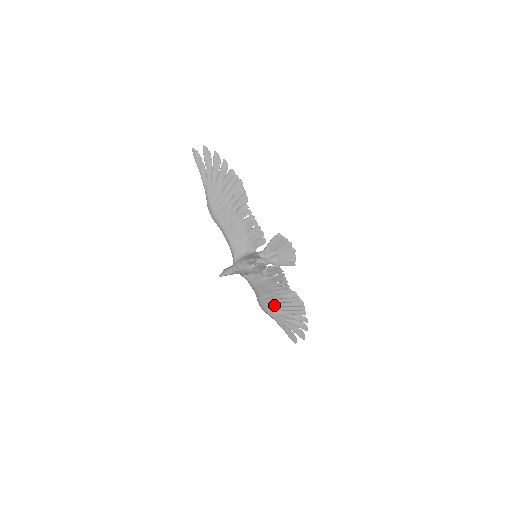
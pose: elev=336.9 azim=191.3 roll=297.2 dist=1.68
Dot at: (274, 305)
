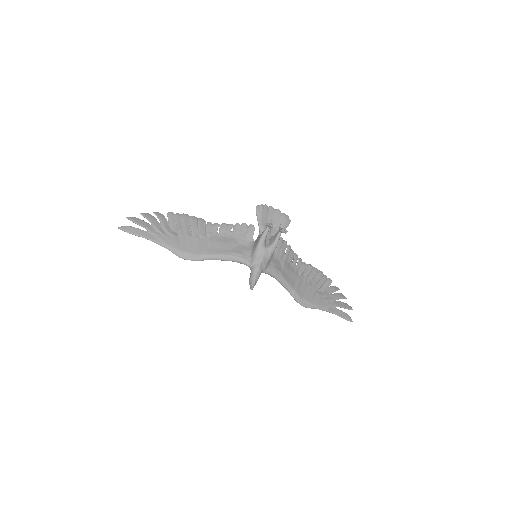
Dot at: (308, 291)
